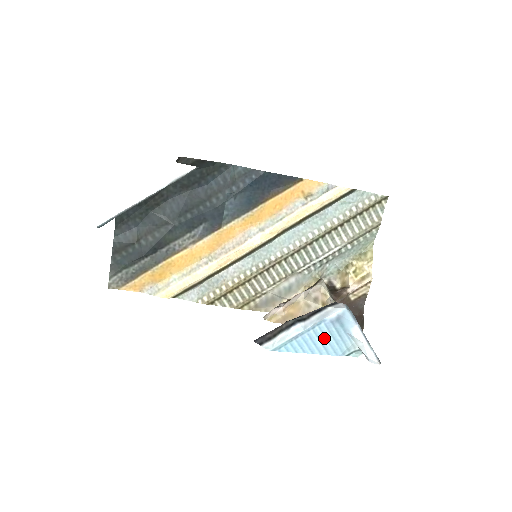
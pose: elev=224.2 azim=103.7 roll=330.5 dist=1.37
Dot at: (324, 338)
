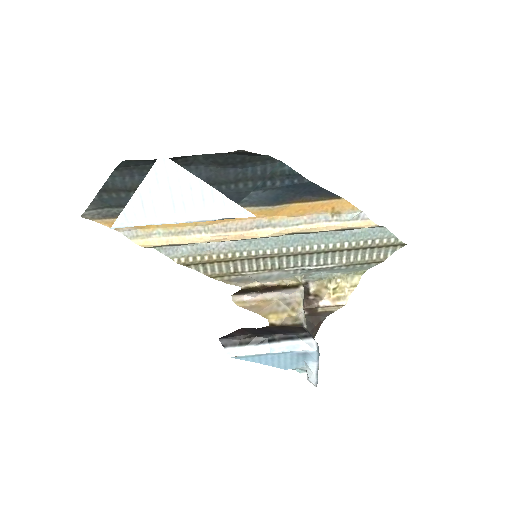
Dot at: (283, 360)
